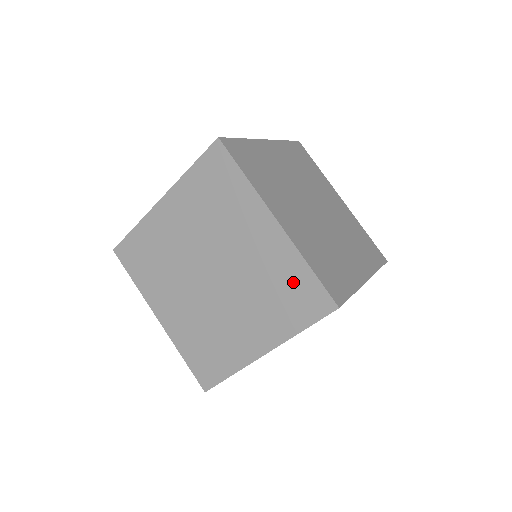
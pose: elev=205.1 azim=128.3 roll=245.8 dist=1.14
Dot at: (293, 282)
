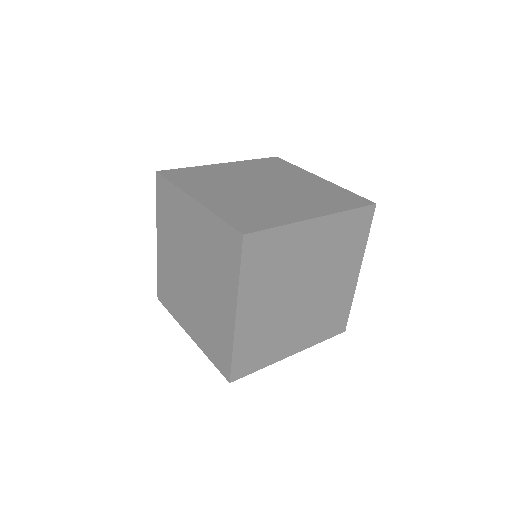
Dot at: (218, 238)
